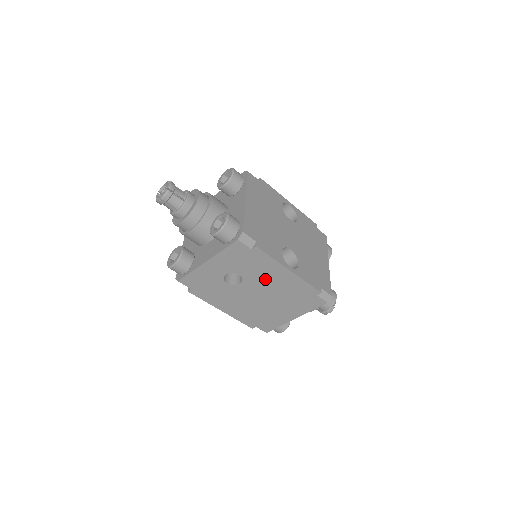
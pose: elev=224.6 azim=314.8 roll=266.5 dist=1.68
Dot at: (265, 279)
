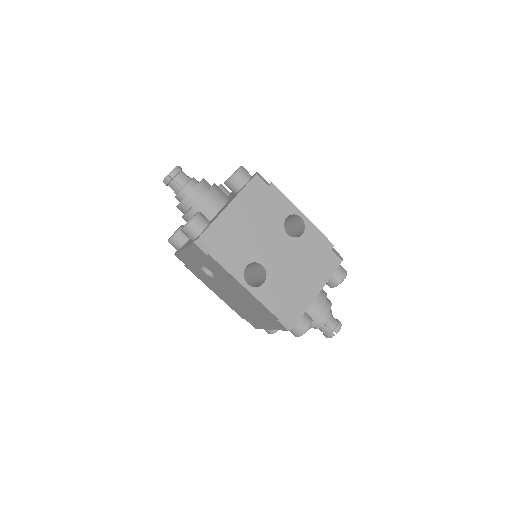
Dot at: (230, 284)
